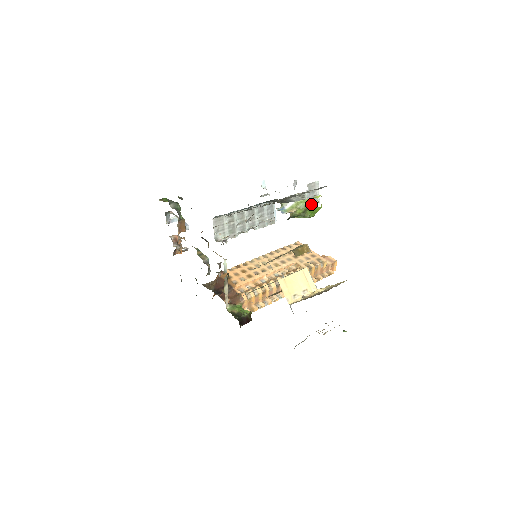
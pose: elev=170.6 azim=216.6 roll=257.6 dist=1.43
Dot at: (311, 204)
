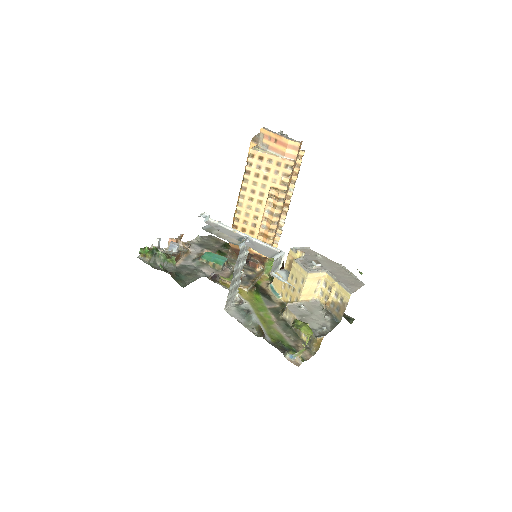
Dot at: occluded
